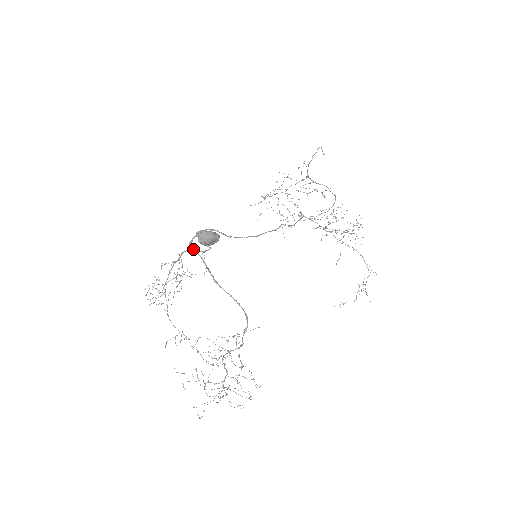
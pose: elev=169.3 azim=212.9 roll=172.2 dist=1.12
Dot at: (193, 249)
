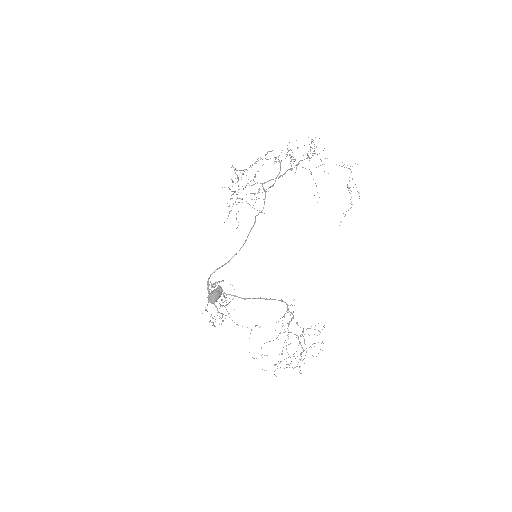
Dot at: occluded
